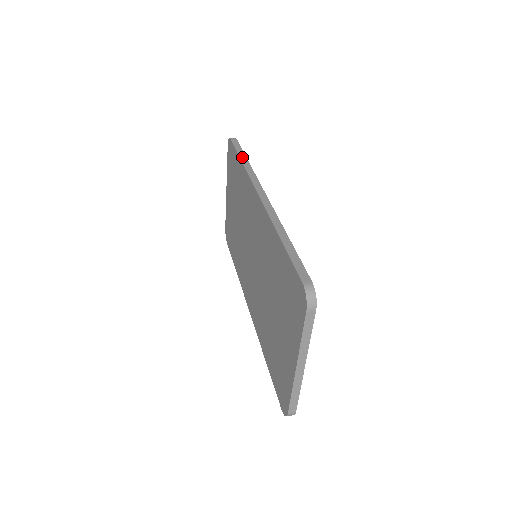
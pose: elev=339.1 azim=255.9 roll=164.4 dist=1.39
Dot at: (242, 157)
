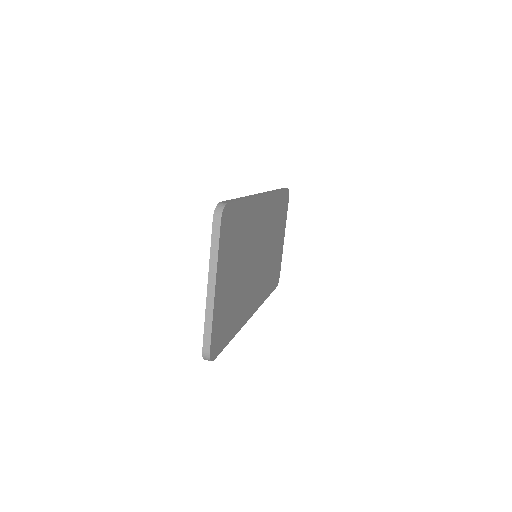
Dot at: occluded
